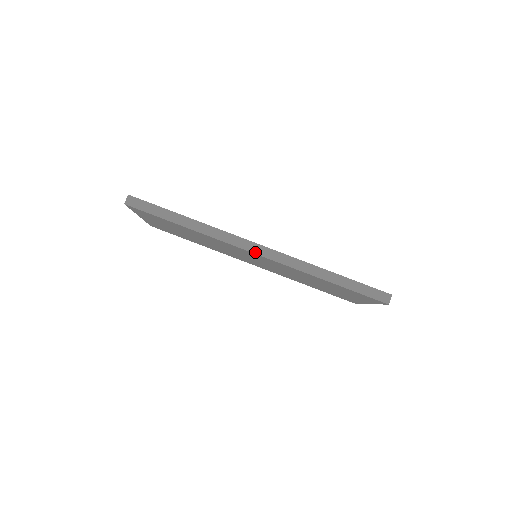
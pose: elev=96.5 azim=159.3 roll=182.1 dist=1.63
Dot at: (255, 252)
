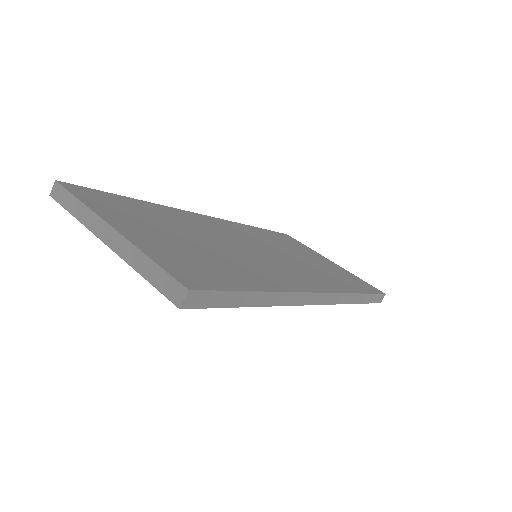
Dot at: (316, 303)
